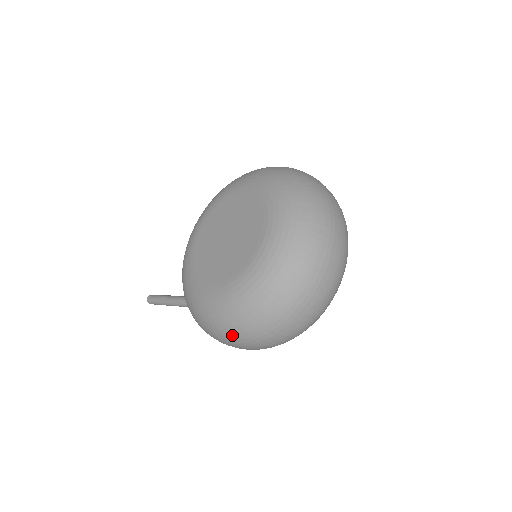
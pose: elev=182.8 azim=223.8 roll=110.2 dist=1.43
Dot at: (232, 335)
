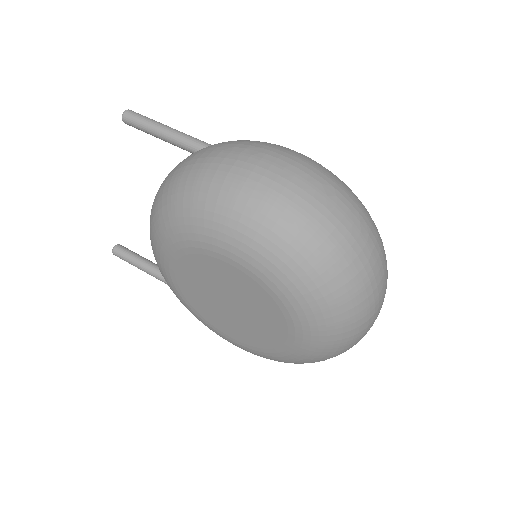
Dot at: occluded
